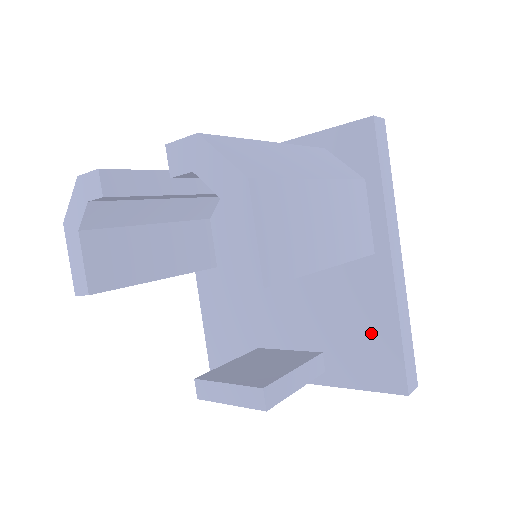
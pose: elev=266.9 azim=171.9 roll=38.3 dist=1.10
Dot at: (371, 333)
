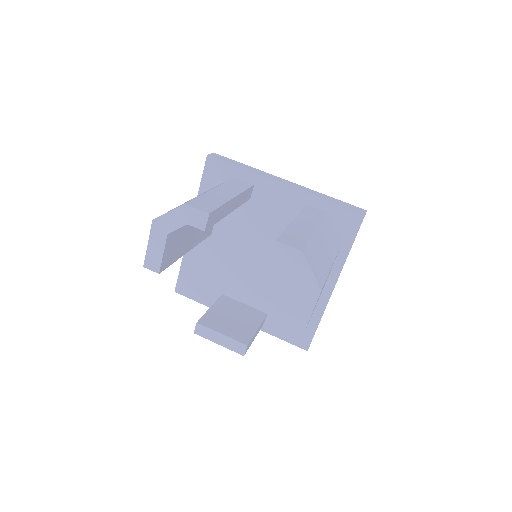
Dot at: occluded
